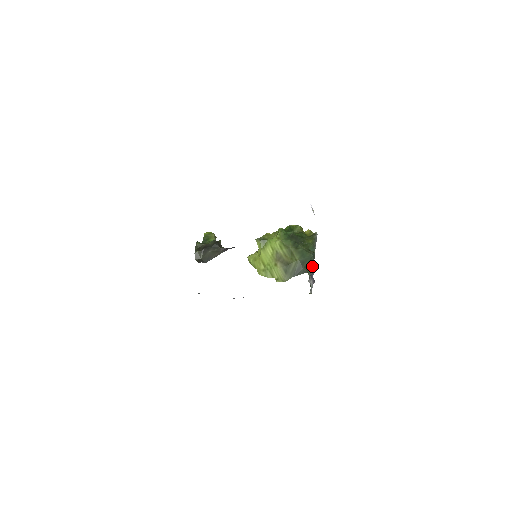
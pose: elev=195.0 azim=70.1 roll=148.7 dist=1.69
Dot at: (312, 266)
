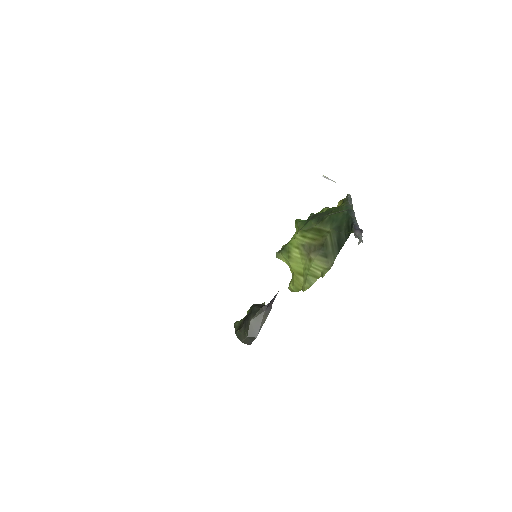
Dot at: (352, 221)
